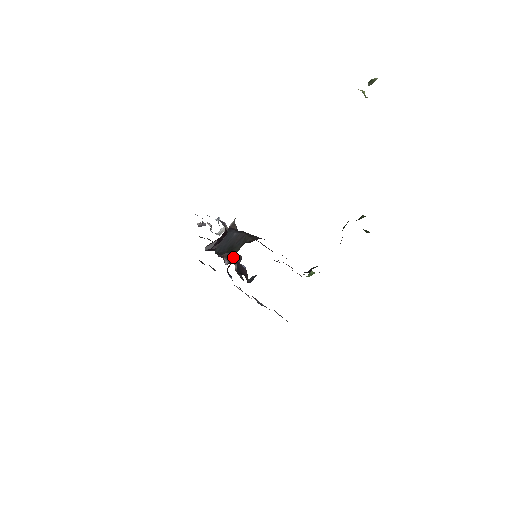
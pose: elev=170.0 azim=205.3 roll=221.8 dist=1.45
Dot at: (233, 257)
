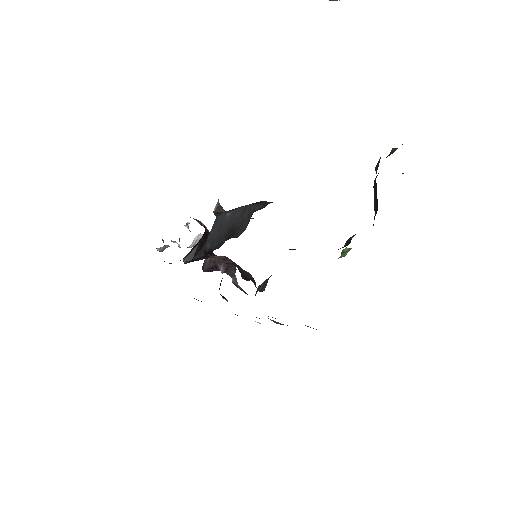
Dot at: (229, 260)
